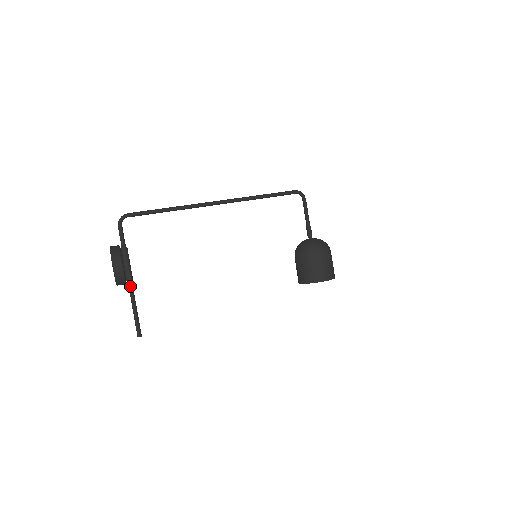
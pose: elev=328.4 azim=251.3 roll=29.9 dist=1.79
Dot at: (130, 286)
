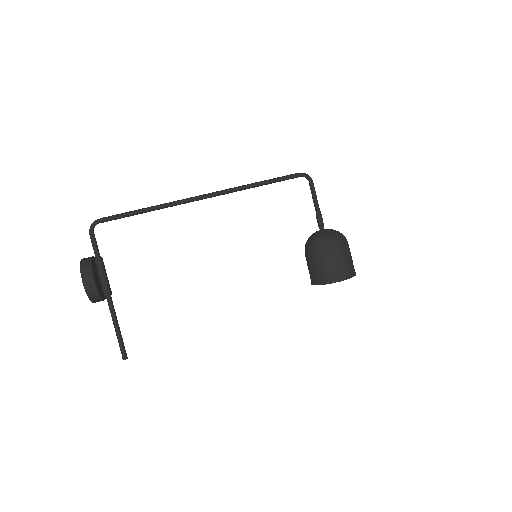
Dot at: (109, 302)
